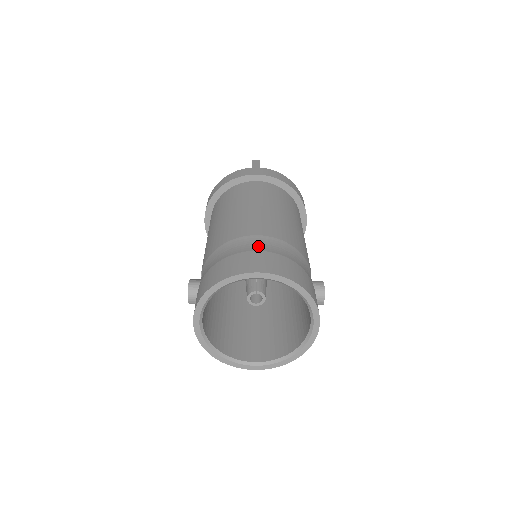
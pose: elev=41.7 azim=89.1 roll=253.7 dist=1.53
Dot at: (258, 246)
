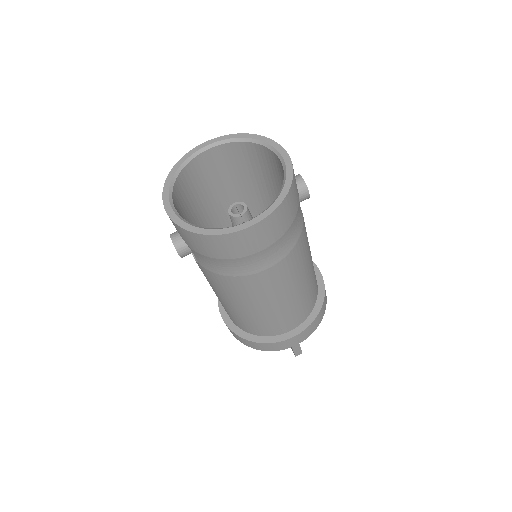
Dot at: occluded
